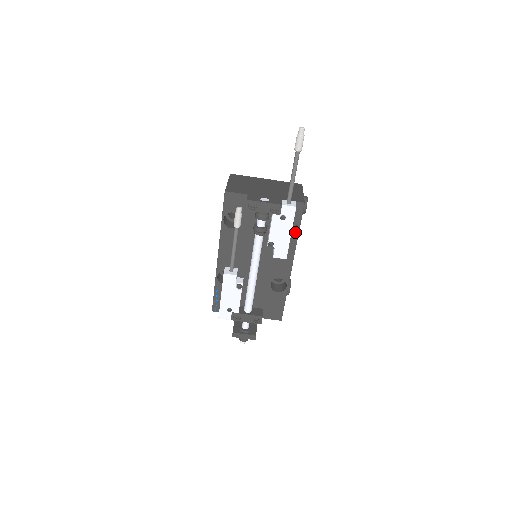
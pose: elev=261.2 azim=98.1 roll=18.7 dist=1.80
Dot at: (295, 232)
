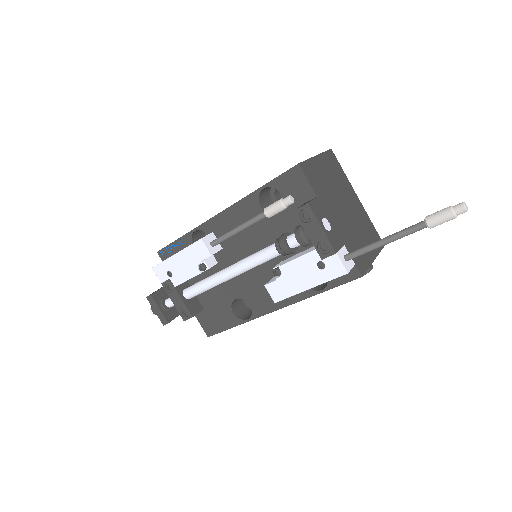
Dot at: (317, 288)
